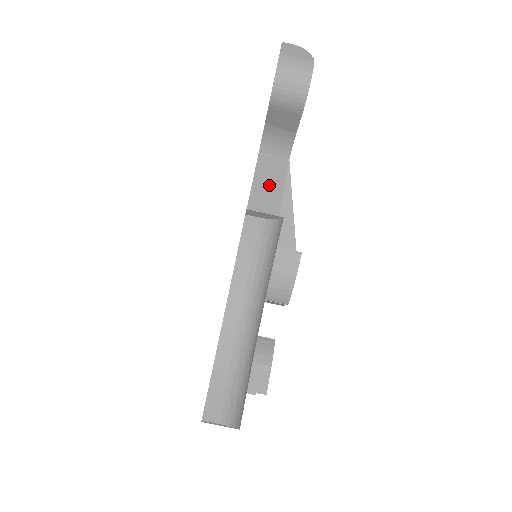
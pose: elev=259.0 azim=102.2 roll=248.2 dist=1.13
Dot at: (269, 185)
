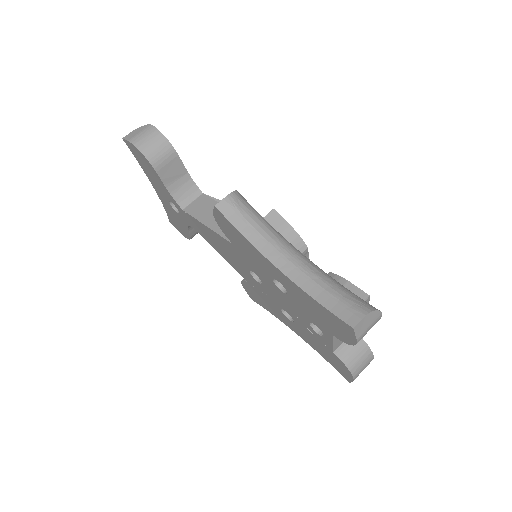
Dot at: (210, 212)
